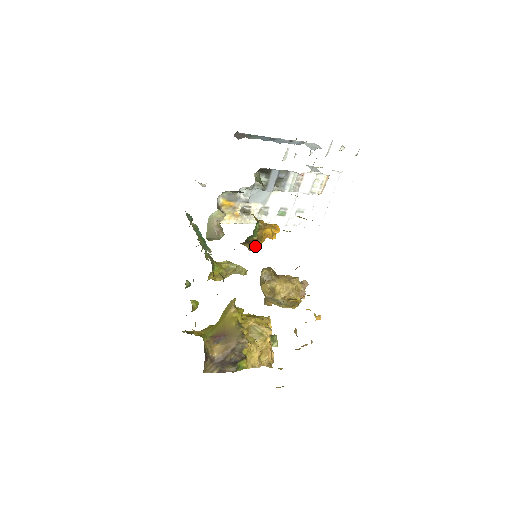
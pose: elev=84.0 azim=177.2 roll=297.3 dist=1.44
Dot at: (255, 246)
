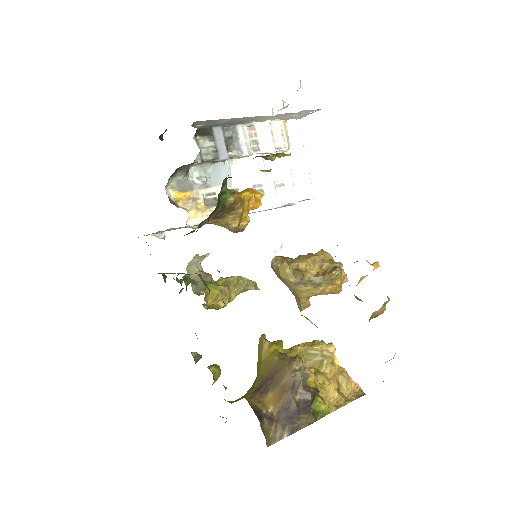
Dot at: (239, 217)
